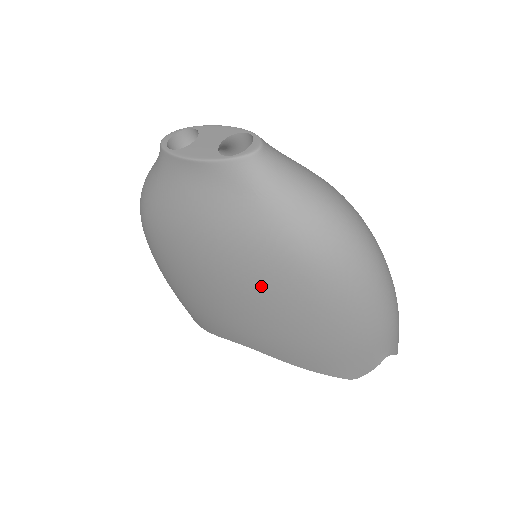
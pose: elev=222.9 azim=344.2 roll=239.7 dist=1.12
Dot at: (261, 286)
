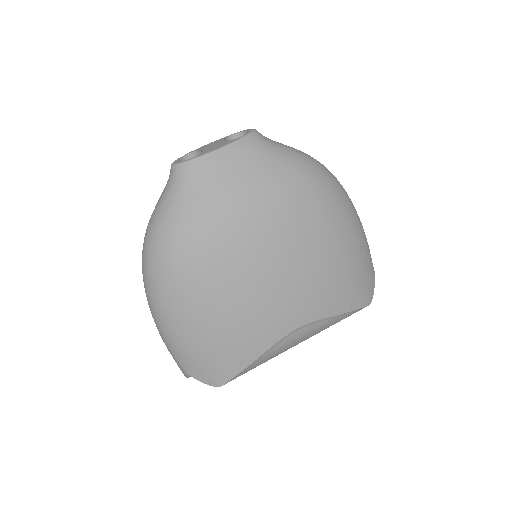
Dot at: (303, 222)
